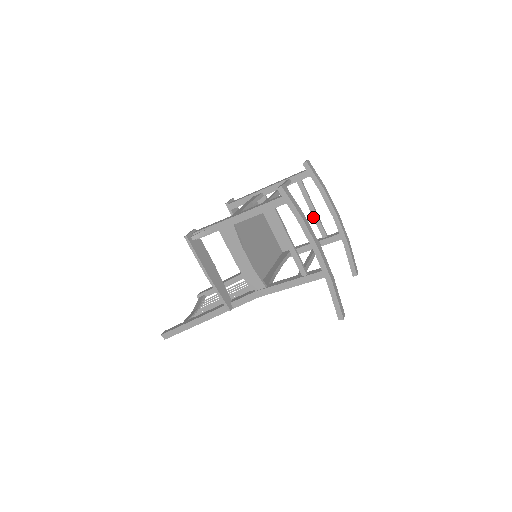
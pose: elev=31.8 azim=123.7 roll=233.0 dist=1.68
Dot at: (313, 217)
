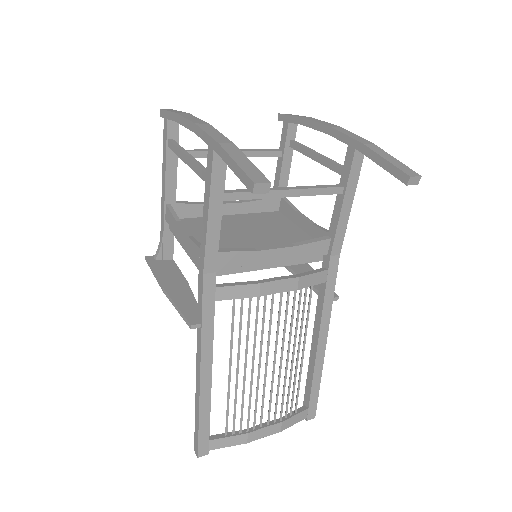
Dot at: occluded
